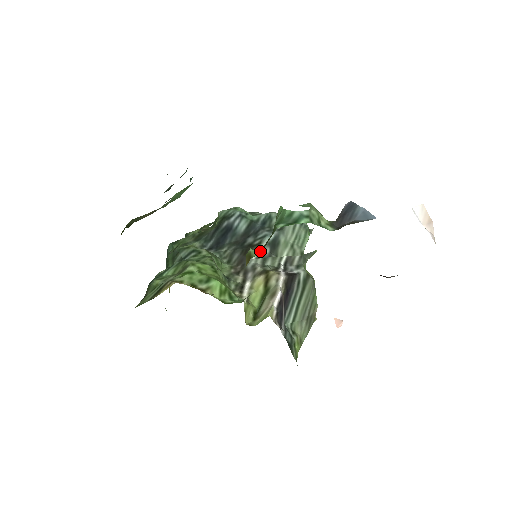
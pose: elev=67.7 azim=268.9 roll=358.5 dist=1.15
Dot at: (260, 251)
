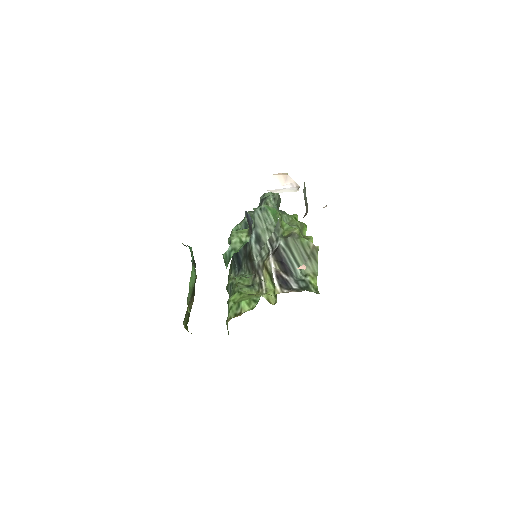
Dot at: (255, 252)
